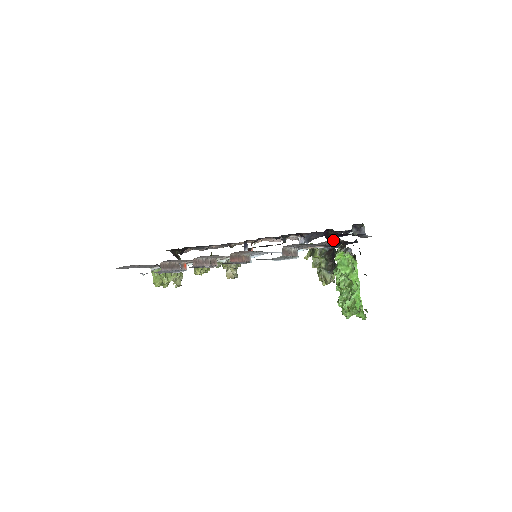
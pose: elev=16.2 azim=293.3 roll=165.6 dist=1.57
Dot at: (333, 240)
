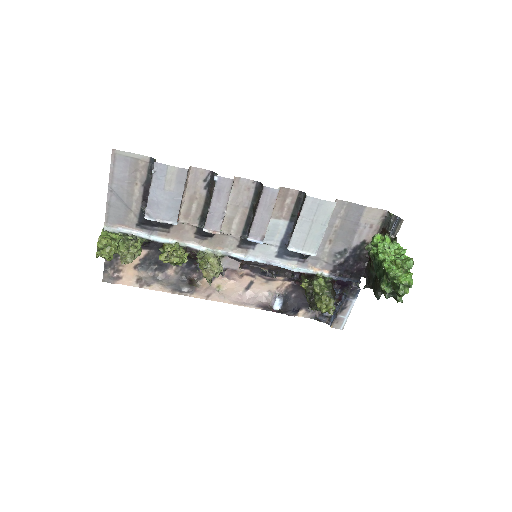
Dot at: (378, 218)
